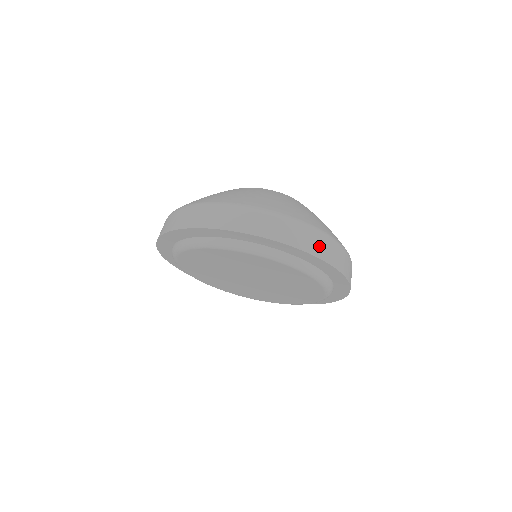
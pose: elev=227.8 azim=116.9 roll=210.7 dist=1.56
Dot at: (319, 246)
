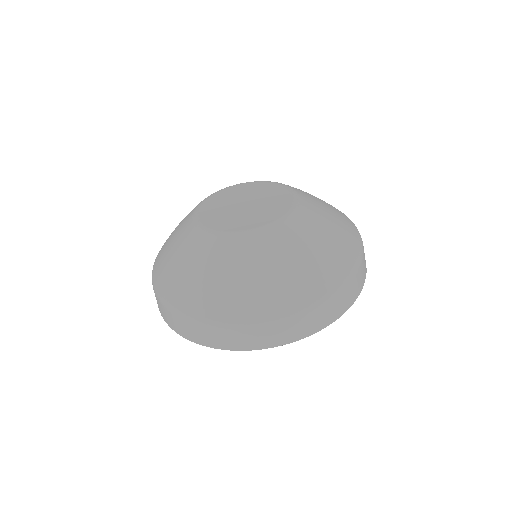
Dot at: (279, 335)
